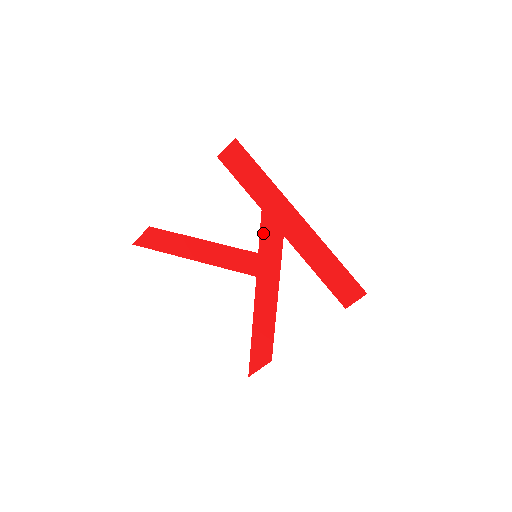
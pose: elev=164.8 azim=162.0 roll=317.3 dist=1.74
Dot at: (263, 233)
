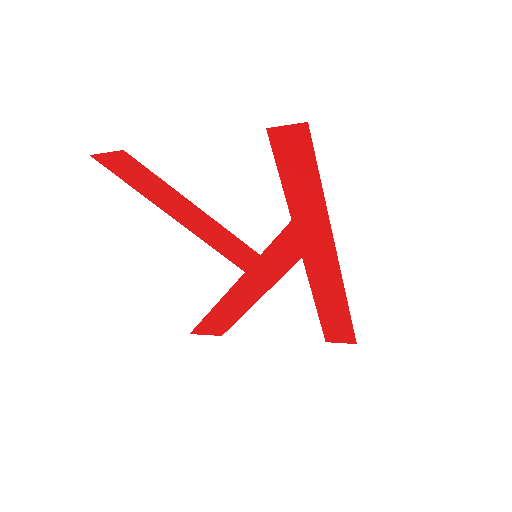
Dot at: (278, 242)
